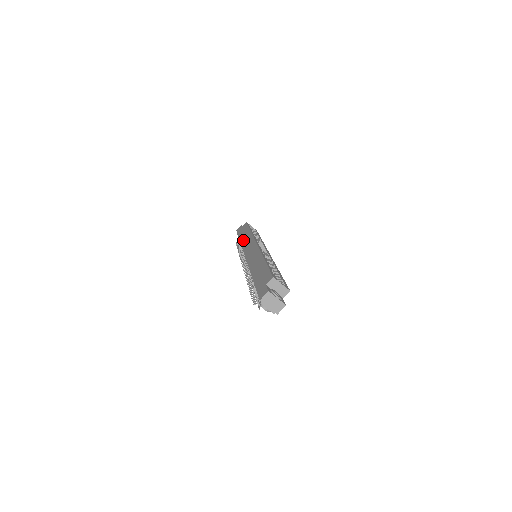
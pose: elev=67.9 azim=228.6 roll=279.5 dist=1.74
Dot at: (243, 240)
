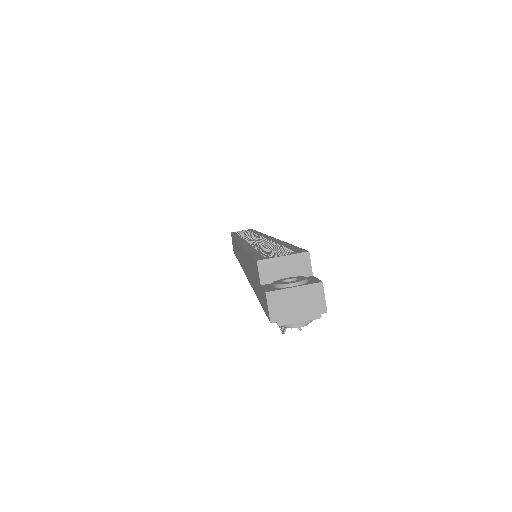
Dot at: occluded
